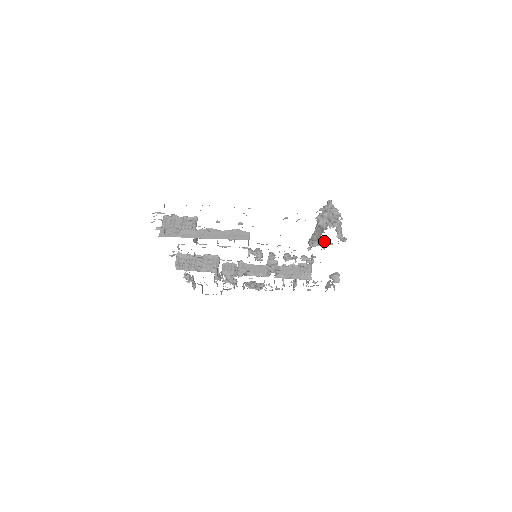
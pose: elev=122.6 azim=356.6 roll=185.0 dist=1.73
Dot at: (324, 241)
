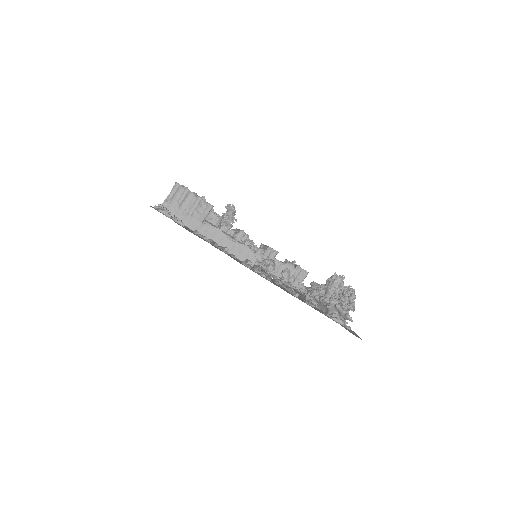
Dot at: occluded
